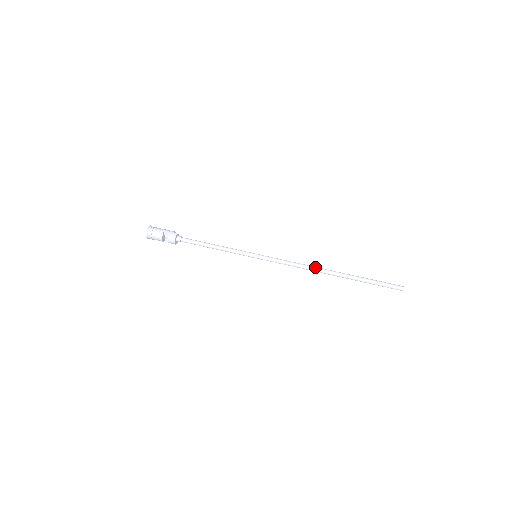
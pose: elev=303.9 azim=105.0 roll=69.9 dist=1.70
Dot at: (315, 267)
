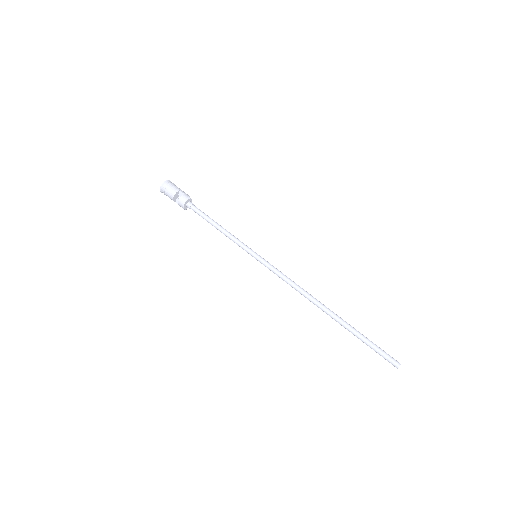
Dot at: occluded
